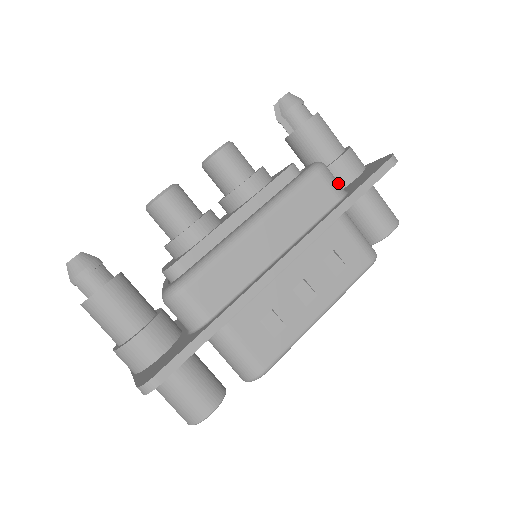
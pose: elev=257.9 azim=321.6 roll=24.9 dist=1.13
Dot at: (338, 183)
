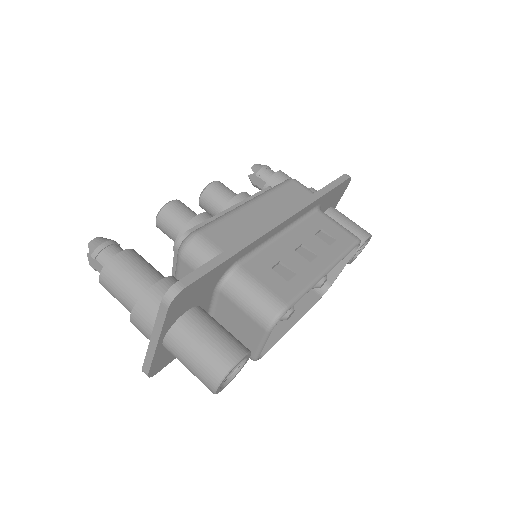
Dot at: occluded
